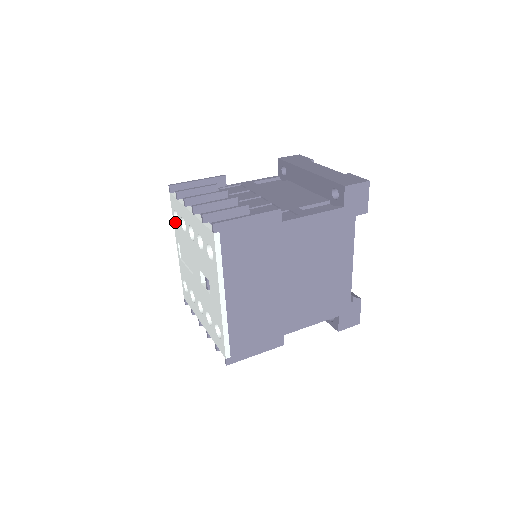
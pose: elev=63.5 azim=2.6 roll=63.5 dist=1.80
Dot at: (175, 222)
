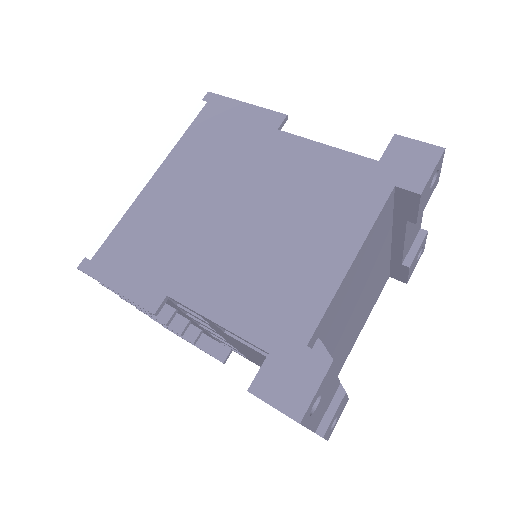
Dot at: occluded
